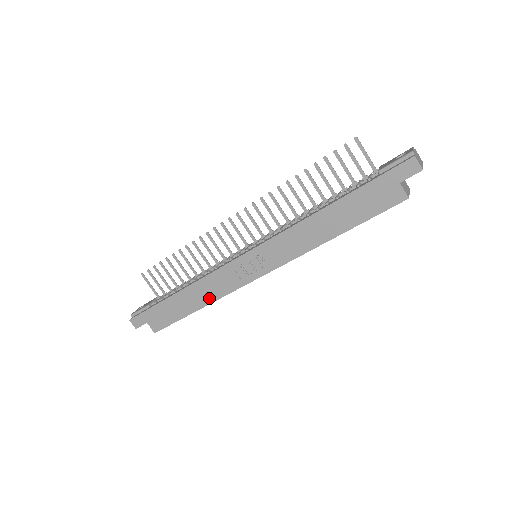
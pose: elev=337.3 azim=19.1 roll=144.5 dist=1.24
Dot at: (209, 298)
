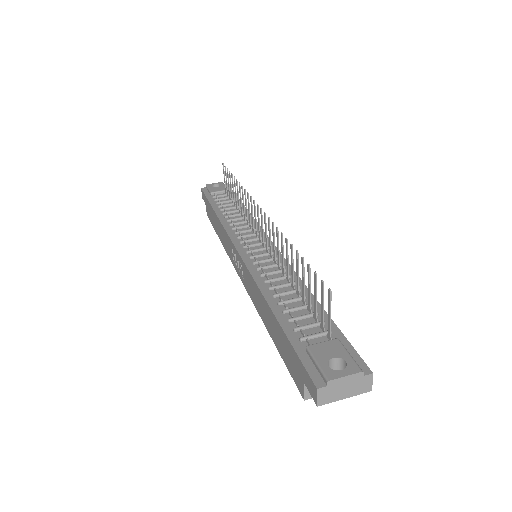
Dot at: (223, 242)
